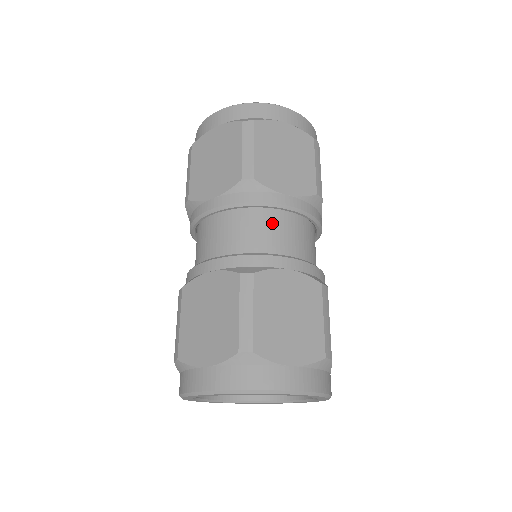
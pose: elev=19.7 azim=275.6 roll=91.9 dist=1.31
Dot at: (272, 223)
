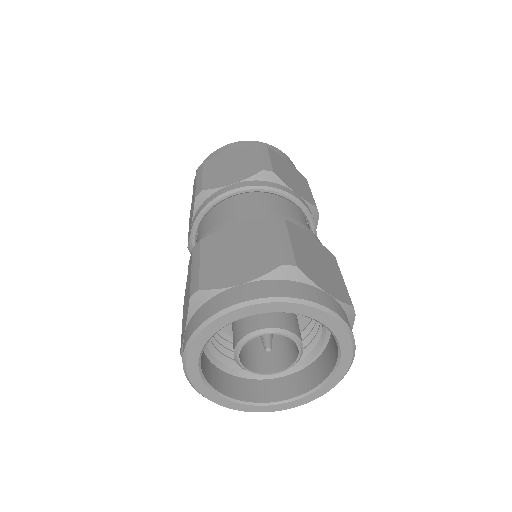
Dot at: (287, 207)
